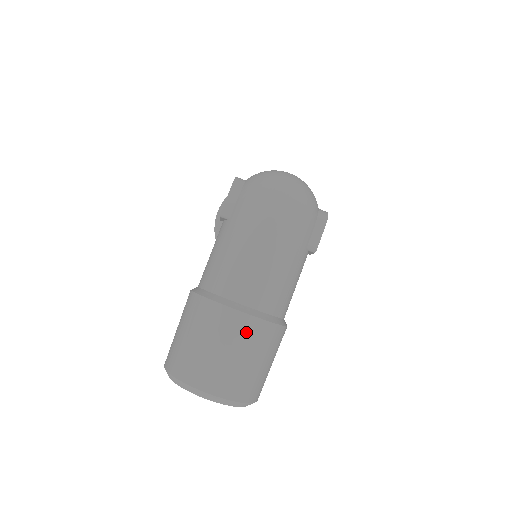
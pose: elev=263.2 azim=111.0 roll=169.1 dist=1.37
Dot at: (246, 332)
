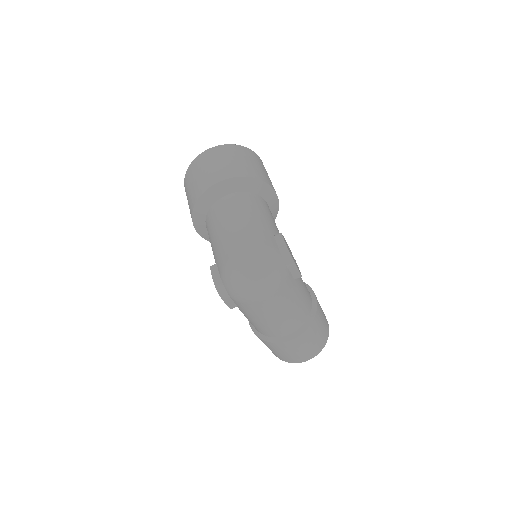
Dot at: (303, 340)
